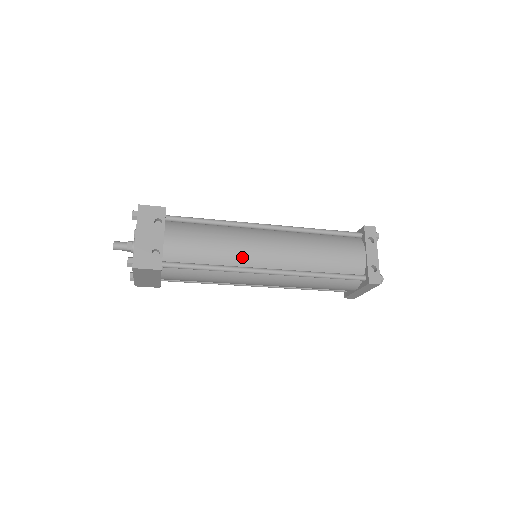
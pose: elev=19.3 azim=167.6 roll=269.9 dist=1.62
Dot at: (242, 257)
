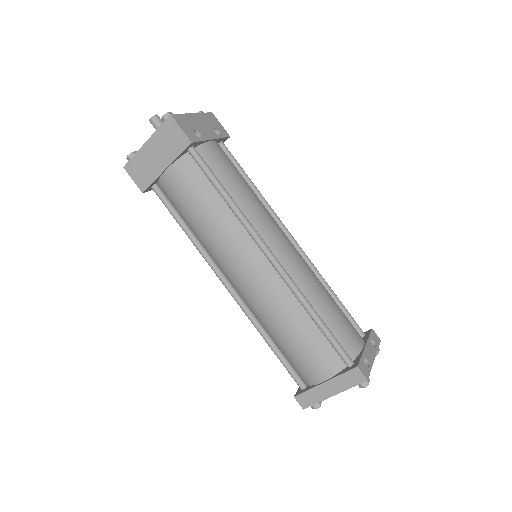
Dot at: (259, 222)
